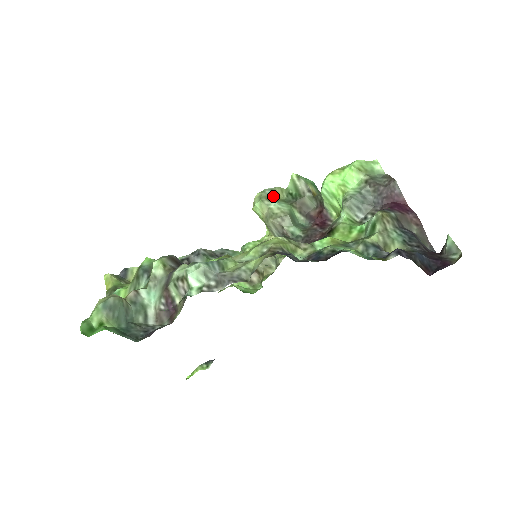
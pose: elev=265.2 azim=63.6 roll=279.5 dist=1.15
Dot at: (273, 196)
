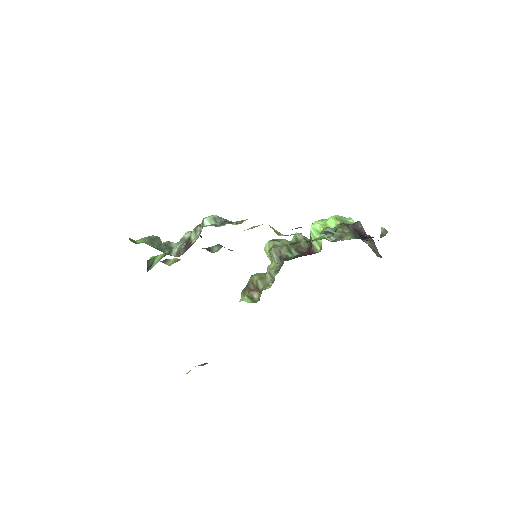
Dot at: (279, 241)
